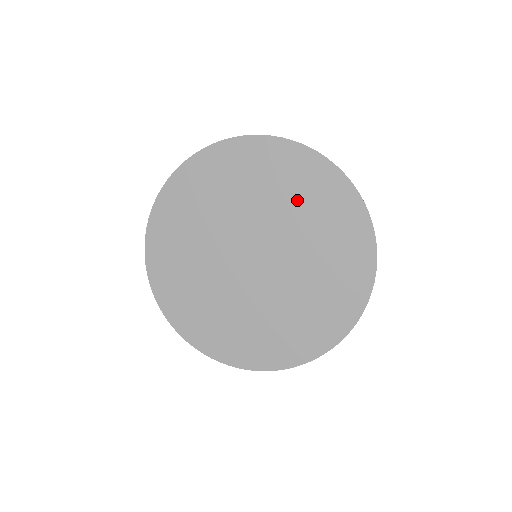
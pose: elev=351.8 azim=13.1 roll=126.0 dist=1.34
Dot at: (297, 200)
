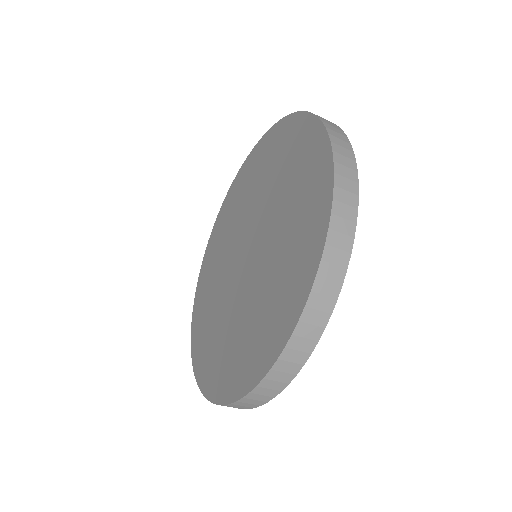
Dot at: (245, 194)
